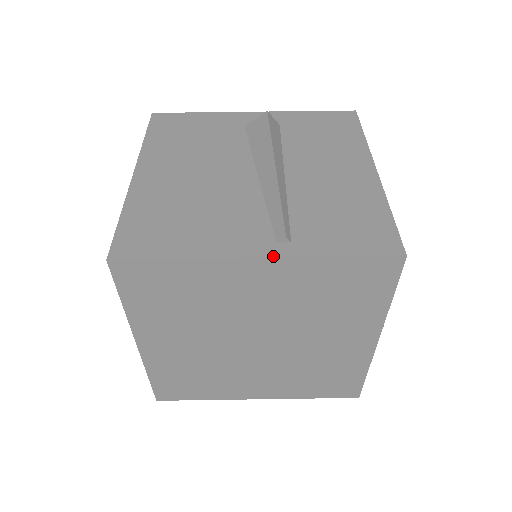
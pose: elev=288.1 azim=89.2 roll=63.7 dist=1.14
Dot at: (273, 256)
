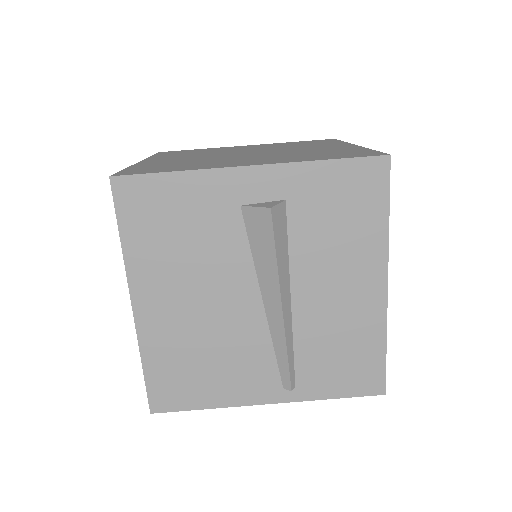
Dot at: (281, 402)
